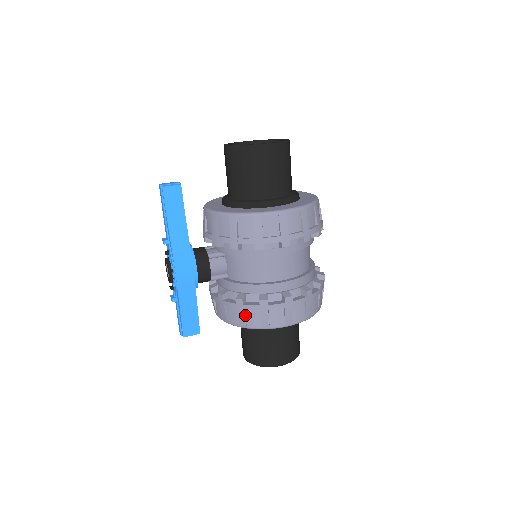
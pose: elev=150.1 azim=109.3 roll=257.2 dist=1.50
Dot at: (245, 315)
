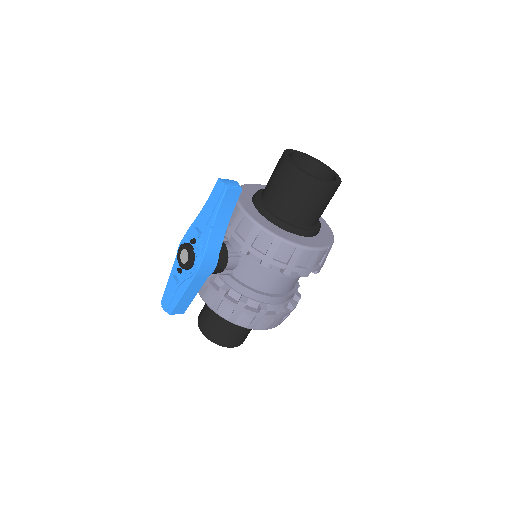
Dot at: (239, 315)
